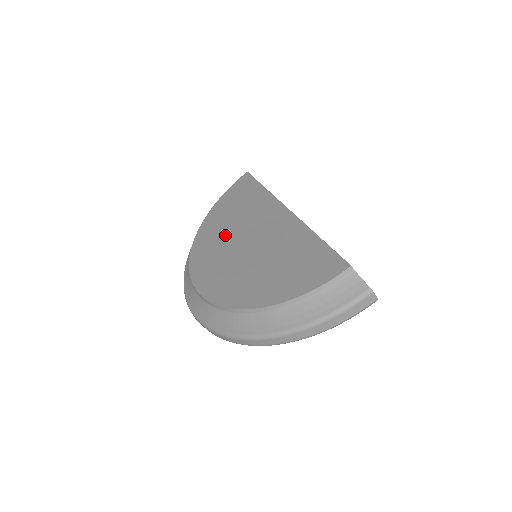
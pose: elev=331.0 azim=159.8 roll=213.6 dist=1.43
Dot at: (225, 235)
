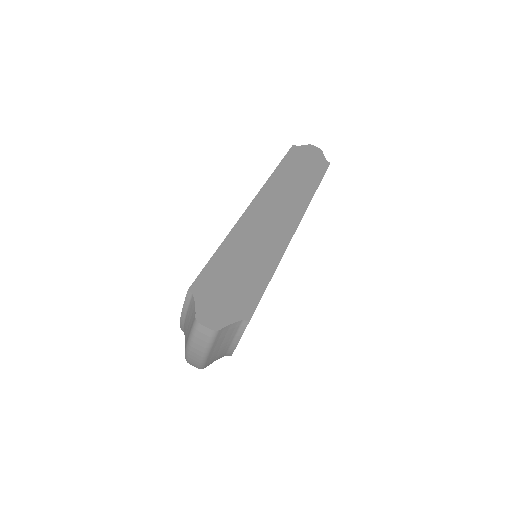
Dot at: occluded
